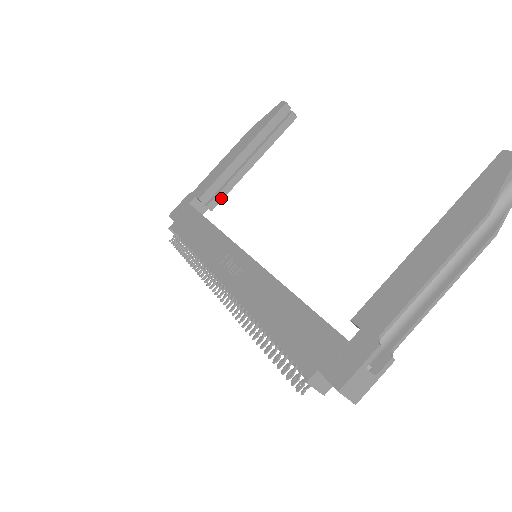
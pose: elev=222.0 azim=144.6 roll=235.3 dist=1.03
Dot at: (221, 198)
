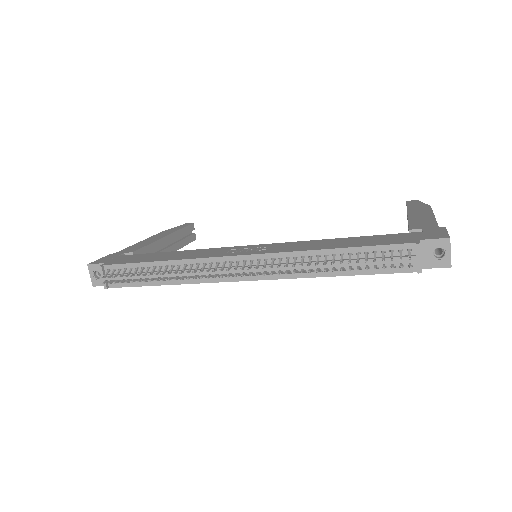
Dot at: occluded
